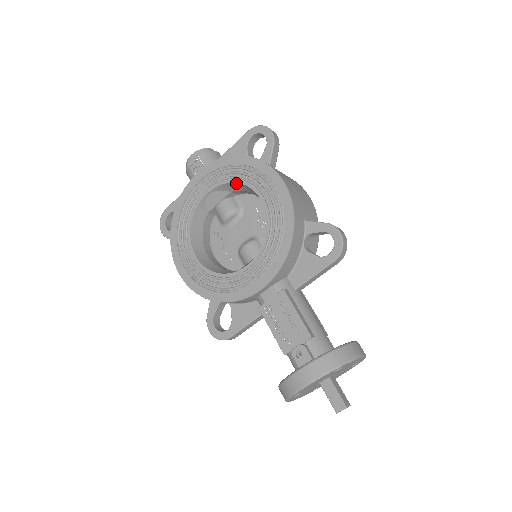
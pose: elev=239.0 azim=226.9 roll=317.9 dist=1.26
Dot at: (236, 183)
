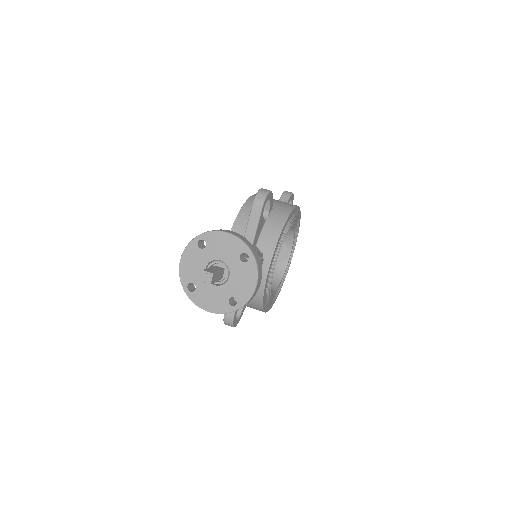
Dot at: occluded
